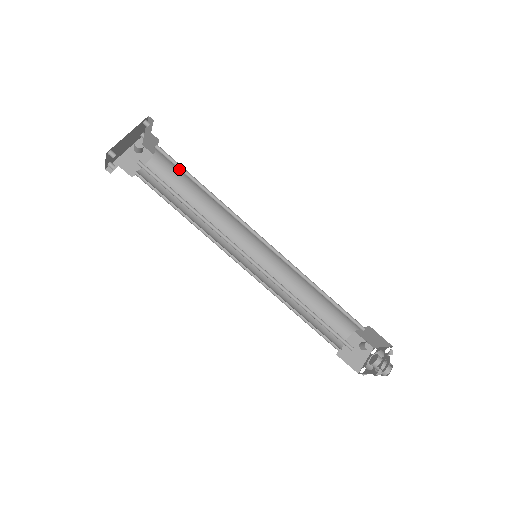
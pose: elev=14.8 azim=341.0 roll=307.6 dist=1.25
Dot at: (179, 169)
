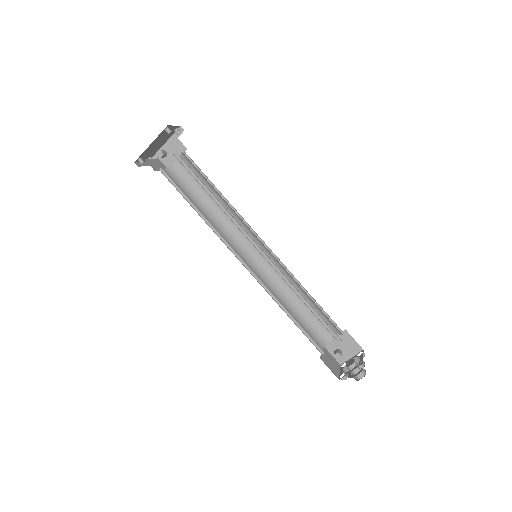
Dot at: (193, 175)
